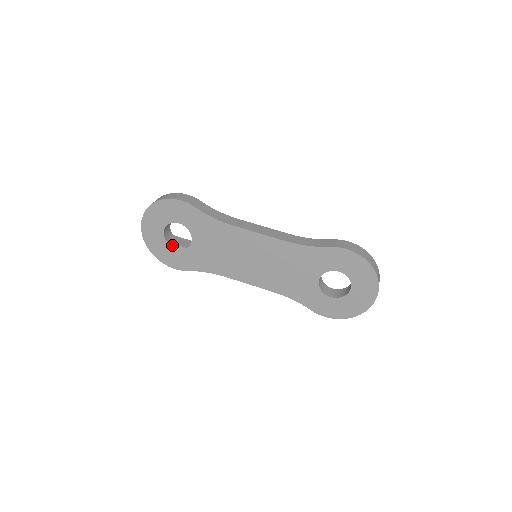
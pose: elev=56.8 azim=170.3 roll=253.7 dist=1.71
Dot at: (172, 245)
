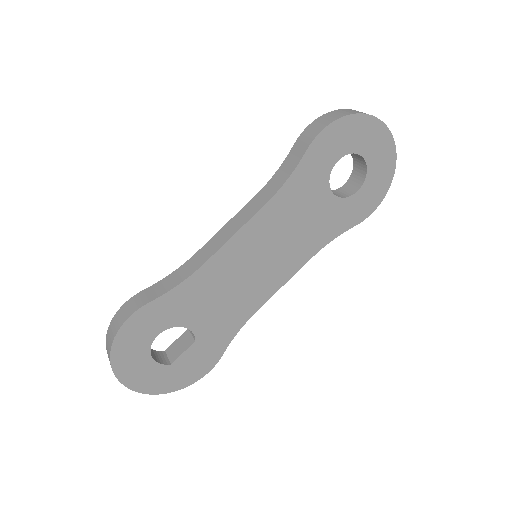
Dot at: (179, 359)
